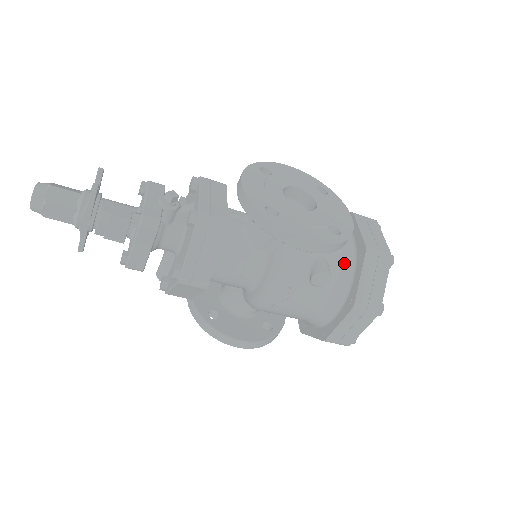
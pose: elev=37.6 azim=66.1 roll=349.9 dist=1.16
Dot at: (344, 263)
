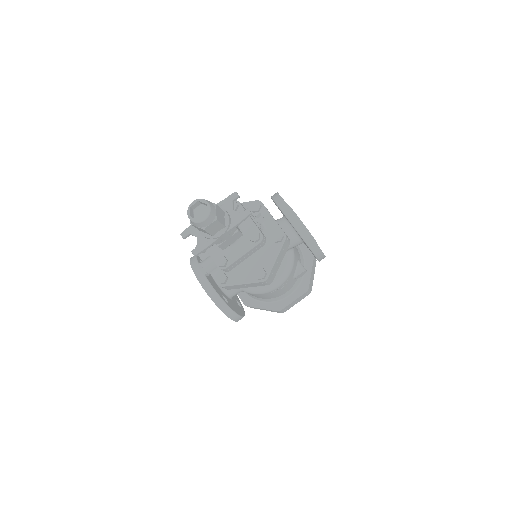
Dot at: (302, 263)
